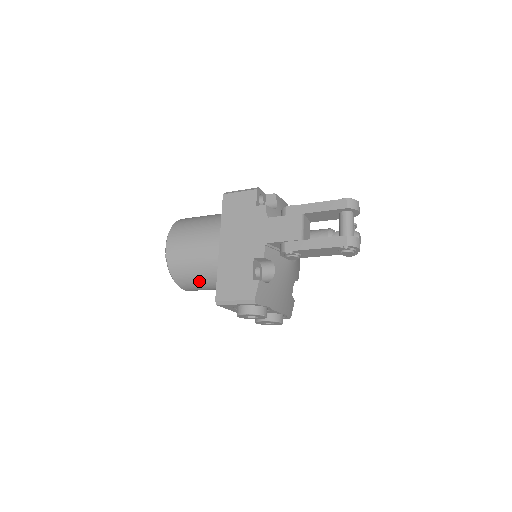
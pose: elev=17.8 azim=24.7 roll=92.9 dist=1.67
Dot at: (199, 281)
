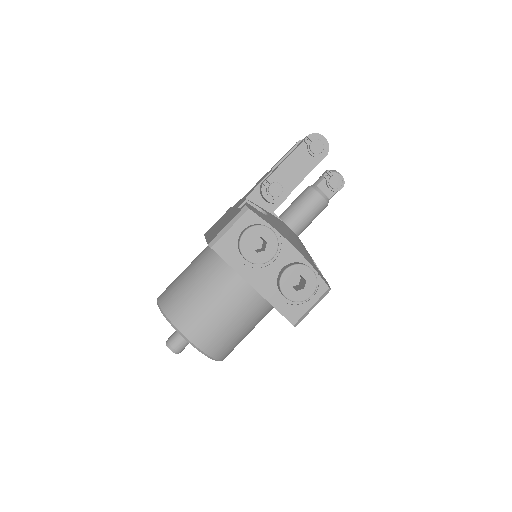
Dot at: (200, 300)
